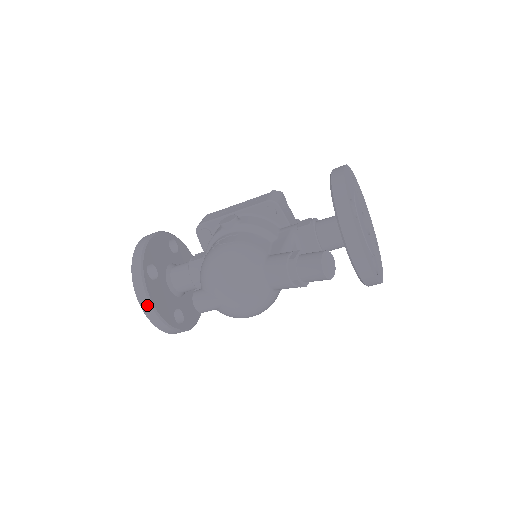
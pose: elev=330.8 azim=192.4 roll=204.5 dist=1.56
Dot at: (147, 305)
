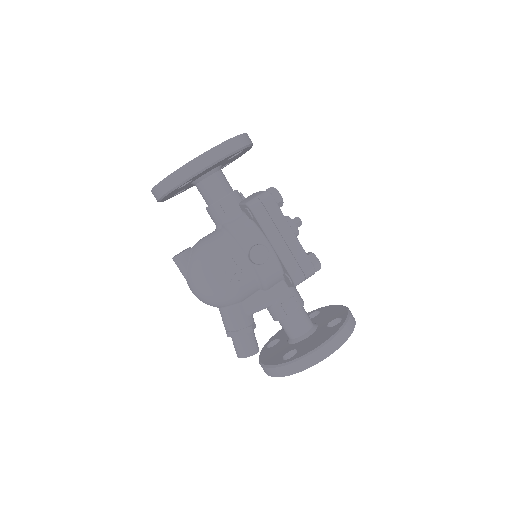
Dot at: (156, 196)
